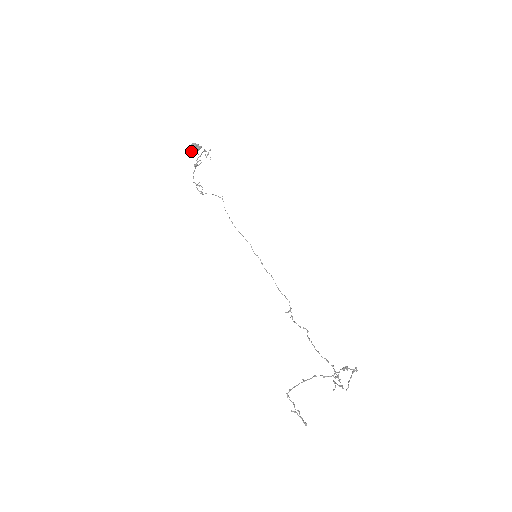
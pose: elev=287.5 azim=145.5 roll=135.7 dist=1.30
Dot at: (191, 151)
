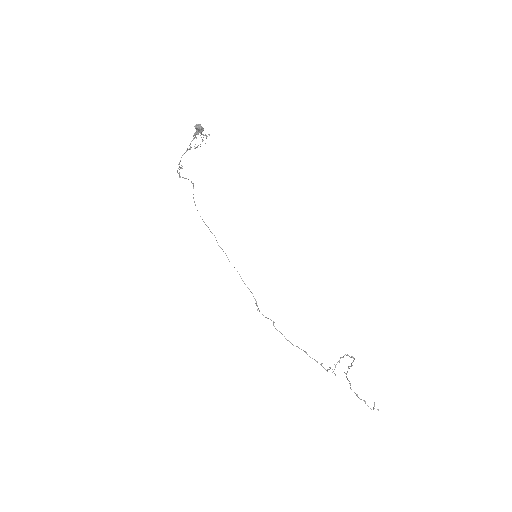
Dot at: (196, 133)
